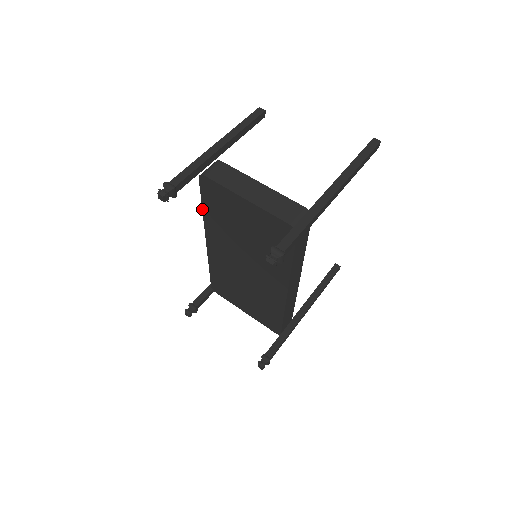
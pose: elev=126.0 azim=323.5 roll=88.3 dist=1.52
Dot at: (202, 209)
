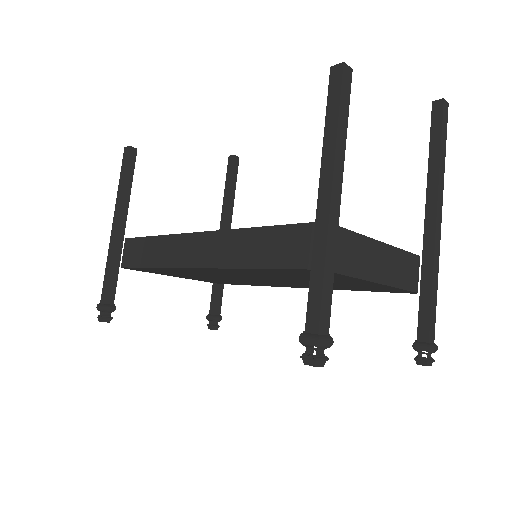
Dot at: (248, 269)
